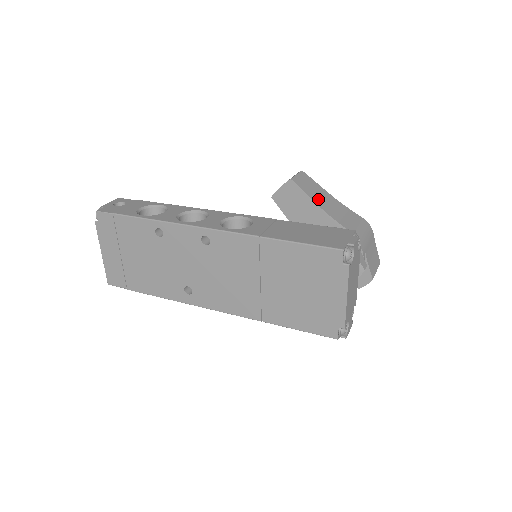
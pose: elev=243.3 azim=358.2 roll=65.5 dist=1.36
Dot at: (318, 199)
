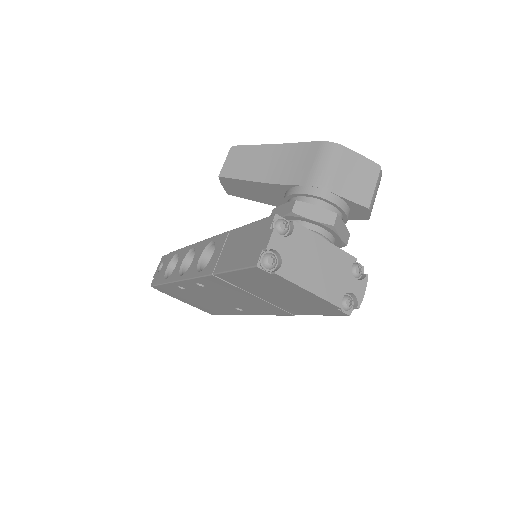
Dot at: (256, 171)
